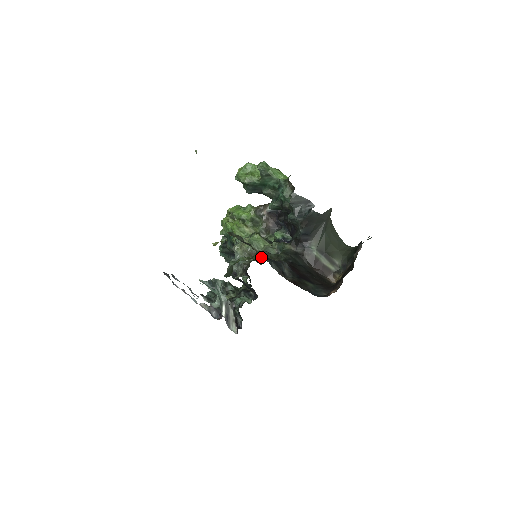
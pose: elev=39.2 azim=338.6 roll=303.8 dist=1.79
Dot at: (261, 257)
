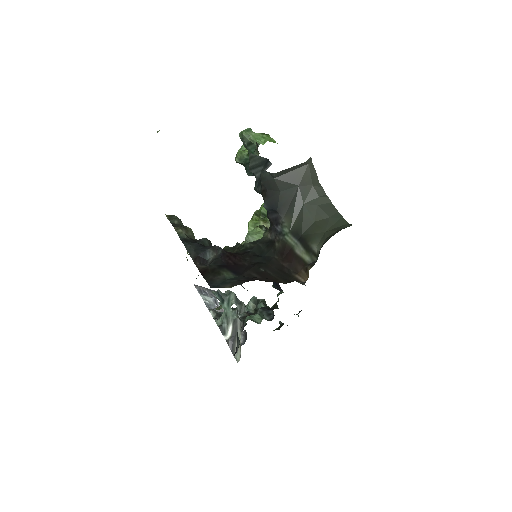
Dot at: (181, 240)
